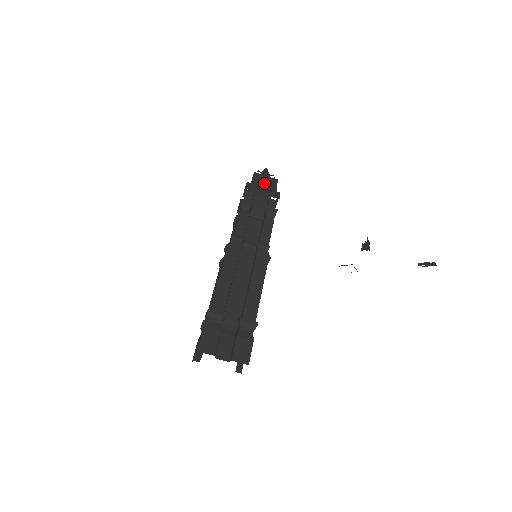
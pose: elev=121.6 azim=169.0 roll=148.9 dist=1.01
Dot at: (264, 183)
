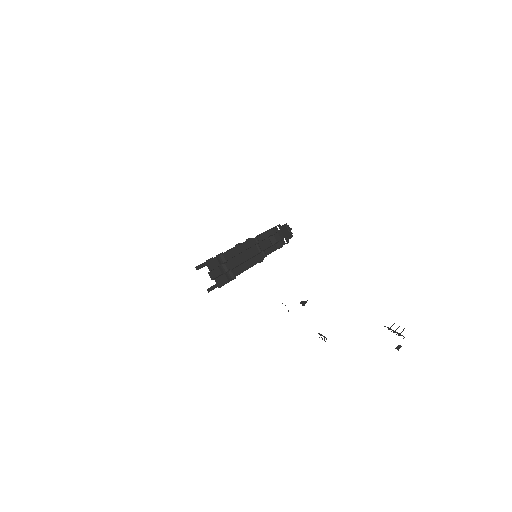
Dot at: (287, 231)
